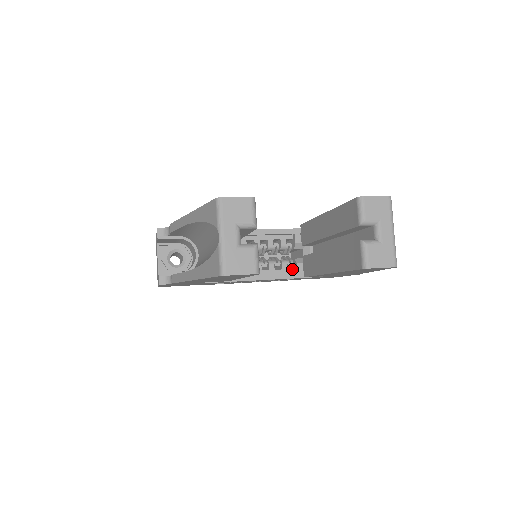
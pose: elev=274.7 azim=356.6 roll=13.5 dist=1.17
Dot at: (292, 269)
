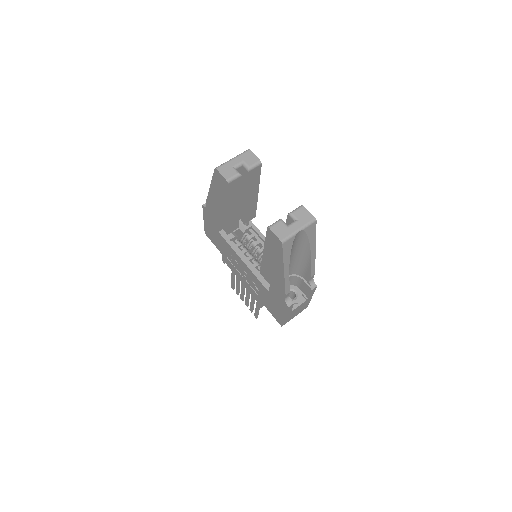
Dot at: (263, 277)
